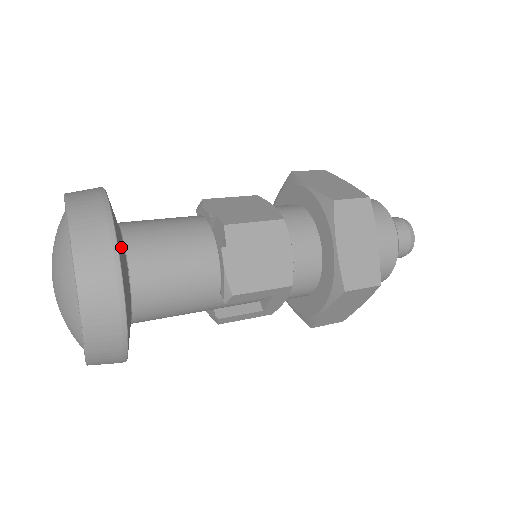
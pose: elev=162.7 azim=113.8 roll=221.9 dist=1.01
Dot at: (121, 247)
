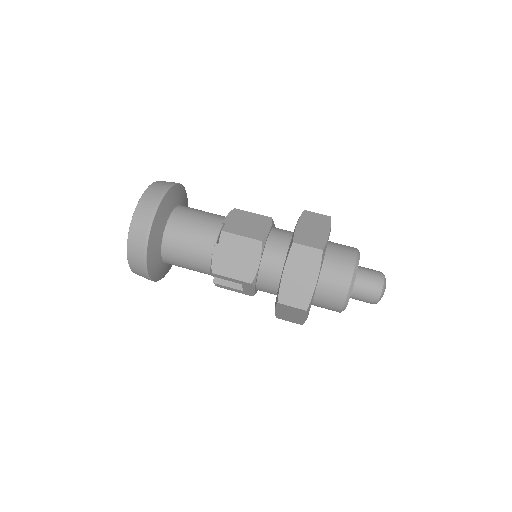
Dot at: (160, 222)
